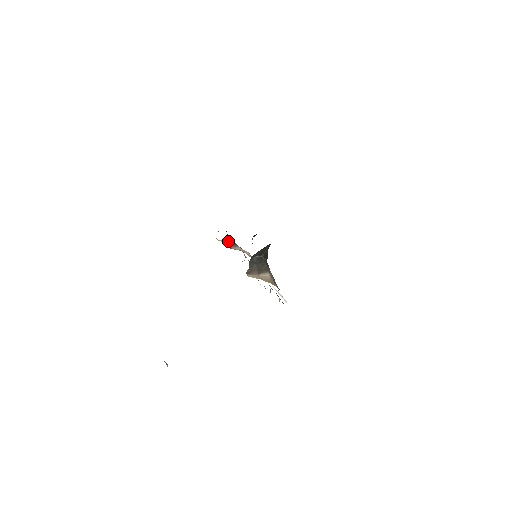
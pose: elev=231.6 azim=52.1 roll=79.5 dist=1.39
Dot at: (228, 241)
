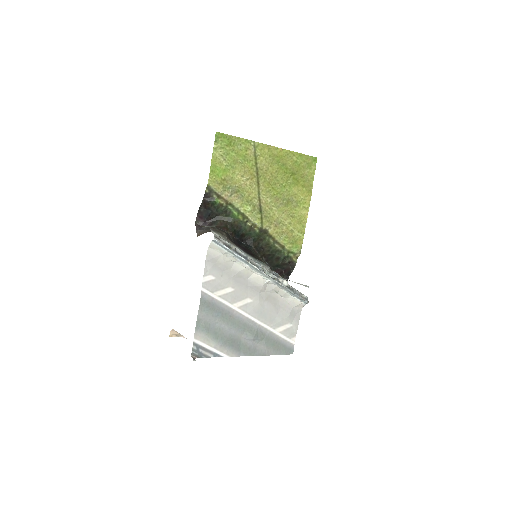
Dot at: occluded
